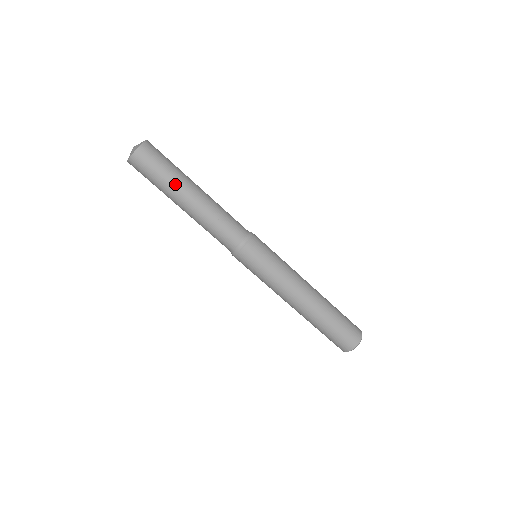
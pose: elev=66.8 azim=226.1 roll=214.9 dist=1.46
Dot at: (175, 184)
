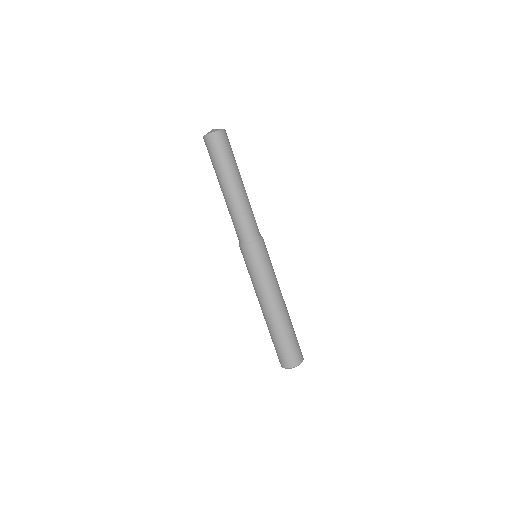
Dot at: (224, 172)
